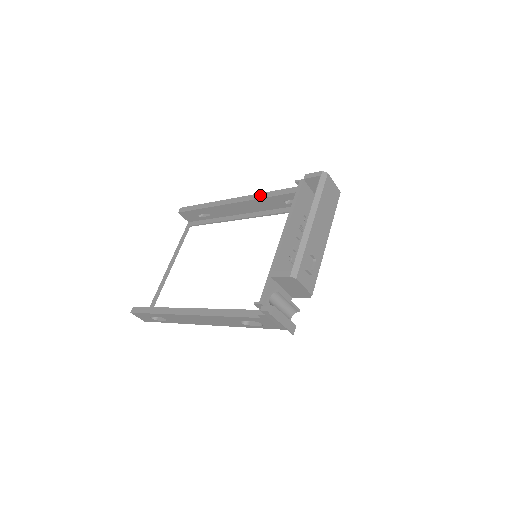
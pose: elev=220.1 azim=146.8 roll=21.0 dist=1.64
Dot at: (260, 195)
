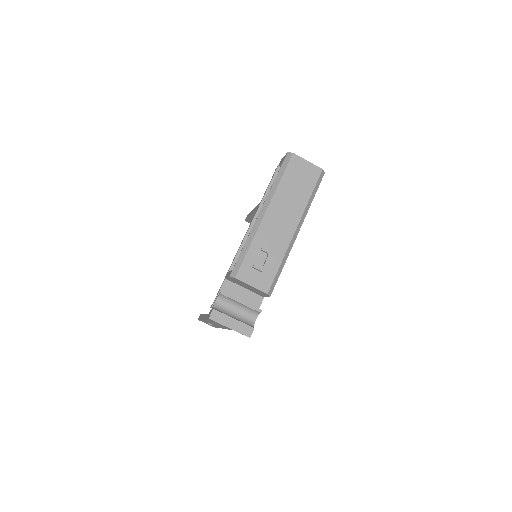
Dot at: occluded
